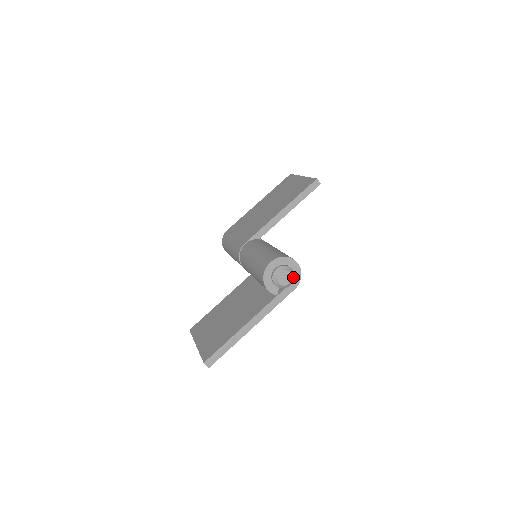
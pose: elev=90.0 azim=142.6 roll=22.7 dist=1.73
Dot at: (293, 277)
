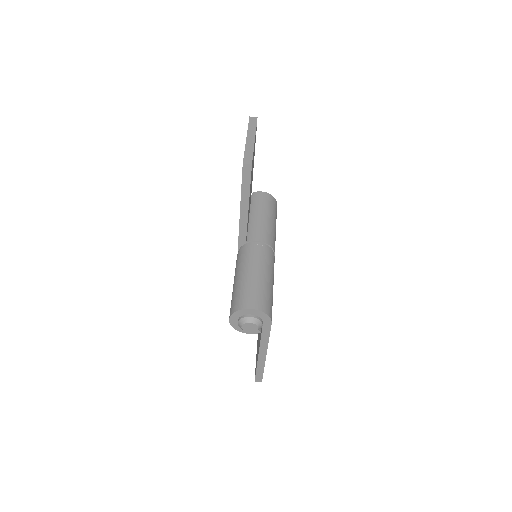
Dot at: (257, 322)
